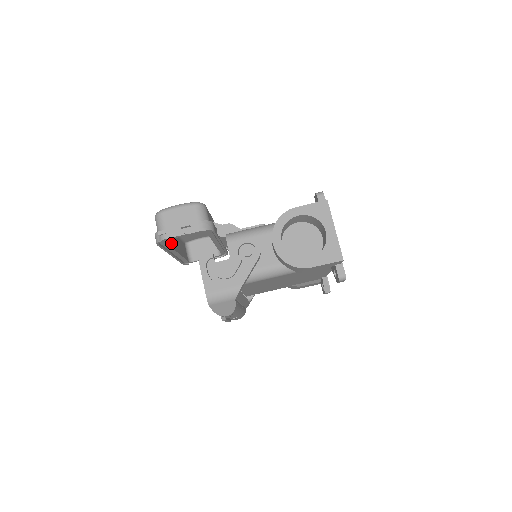
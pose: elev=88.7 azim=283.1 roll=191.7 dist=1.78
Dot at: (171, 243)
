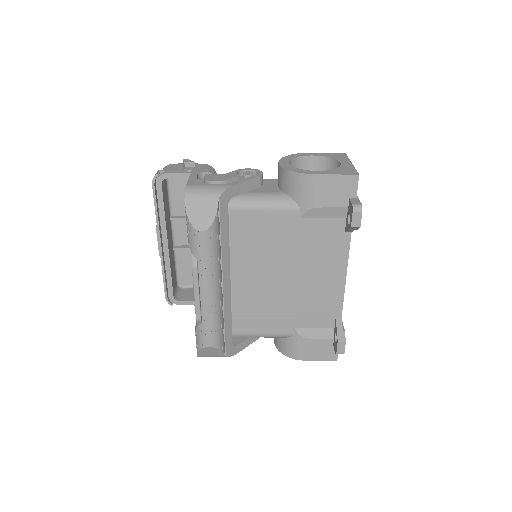
Dot at: (166, 215)
